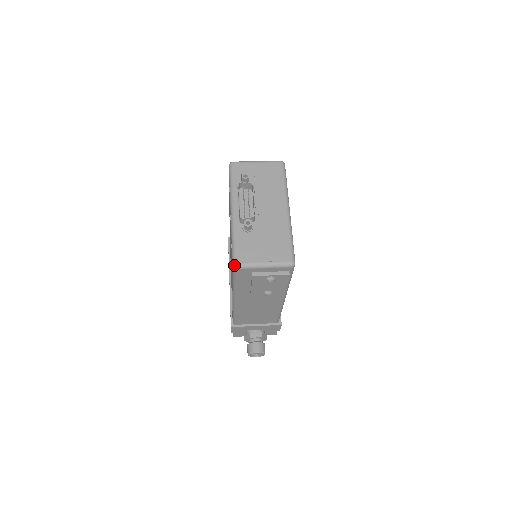
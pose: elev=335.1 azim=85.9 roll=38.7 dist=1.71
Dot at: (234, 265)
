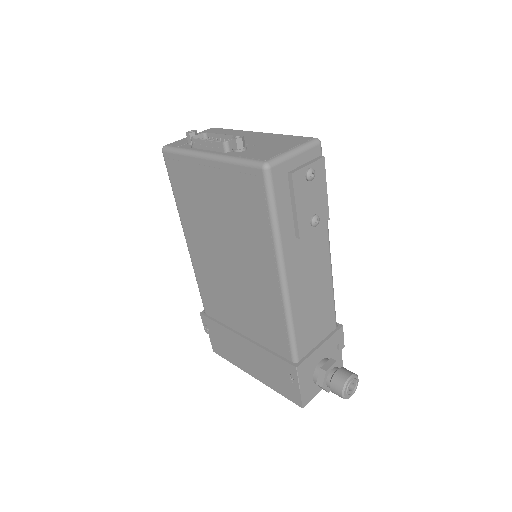
Dot at: (264, 165)
